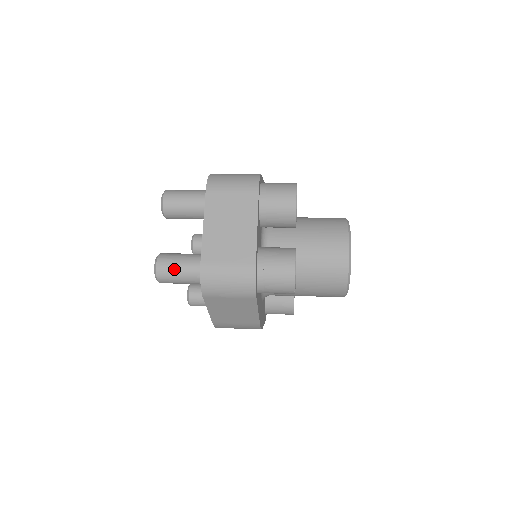
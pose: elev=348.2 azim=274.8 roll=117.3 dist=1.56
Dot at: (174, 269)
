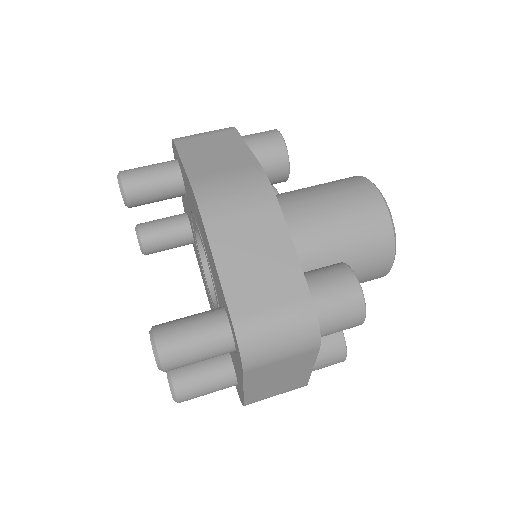
Dot at: occluded
